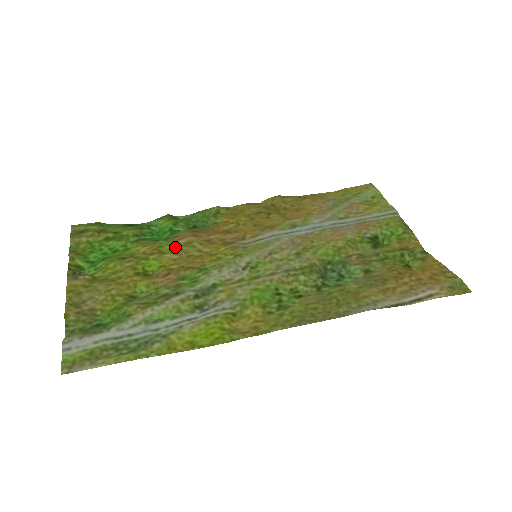
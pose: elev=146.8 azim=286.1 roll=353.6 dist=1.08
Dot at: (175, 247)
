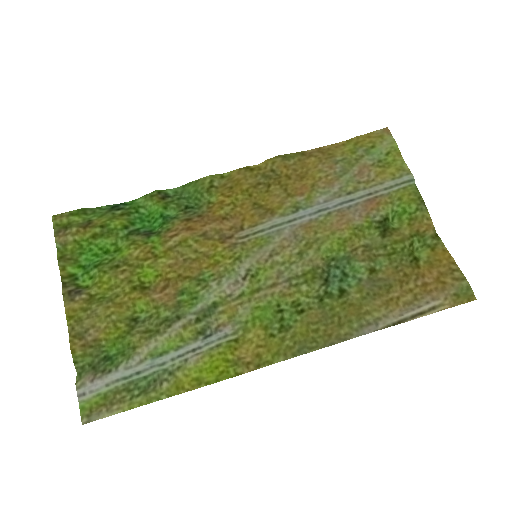
Dot at: (169, 248)
